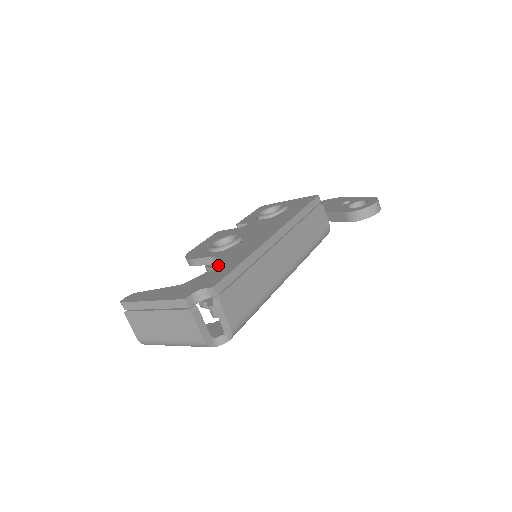
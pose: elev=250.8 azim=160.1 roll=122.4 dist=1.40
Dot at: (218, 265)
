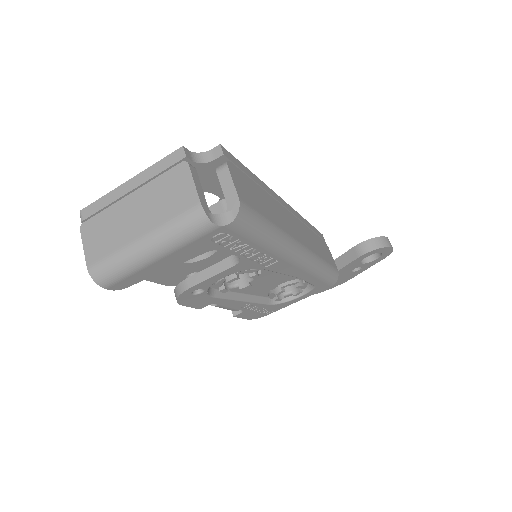
Dot at: occluded
